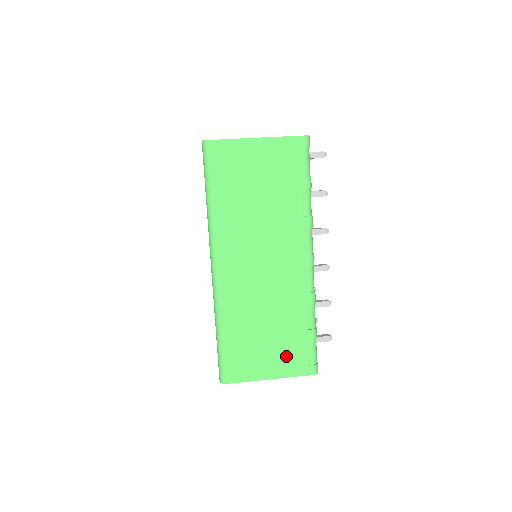
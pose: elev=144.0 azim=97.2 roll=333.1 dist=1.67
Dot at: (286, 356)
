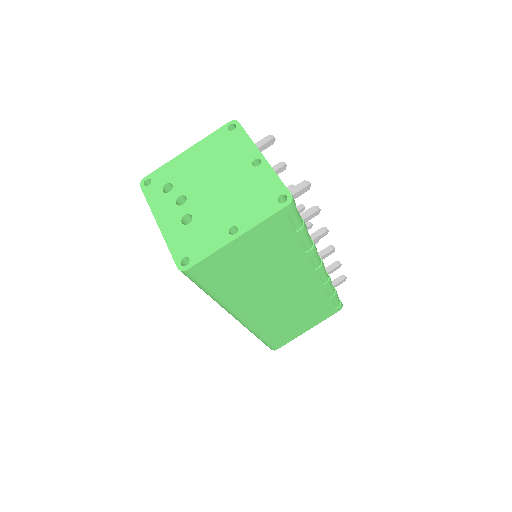
Dot at: (317, 316)
